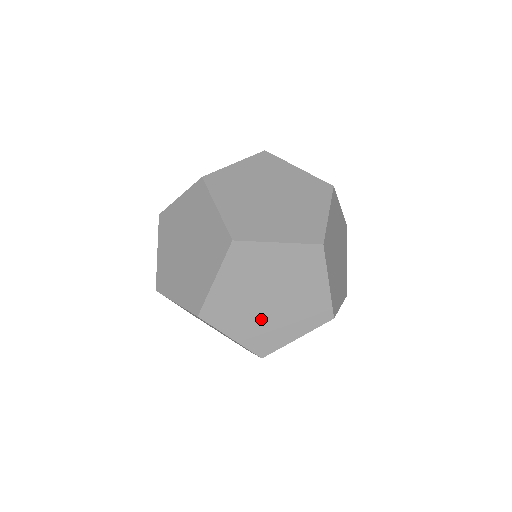
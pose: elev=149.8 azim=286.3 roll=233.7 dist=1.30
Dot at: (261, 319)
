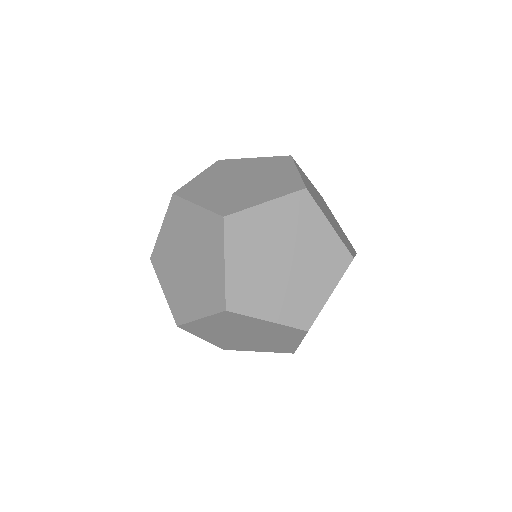
Dot at: (180, 281)
